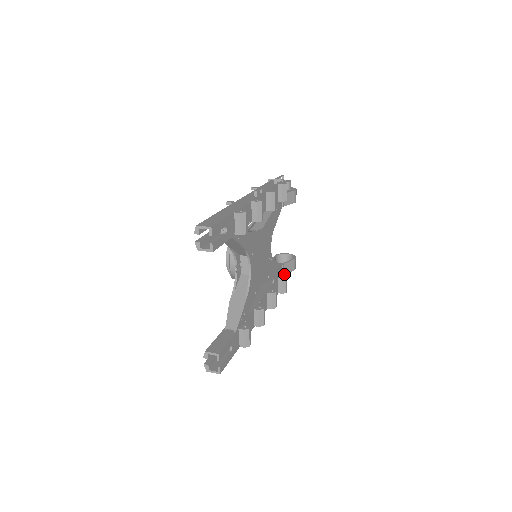
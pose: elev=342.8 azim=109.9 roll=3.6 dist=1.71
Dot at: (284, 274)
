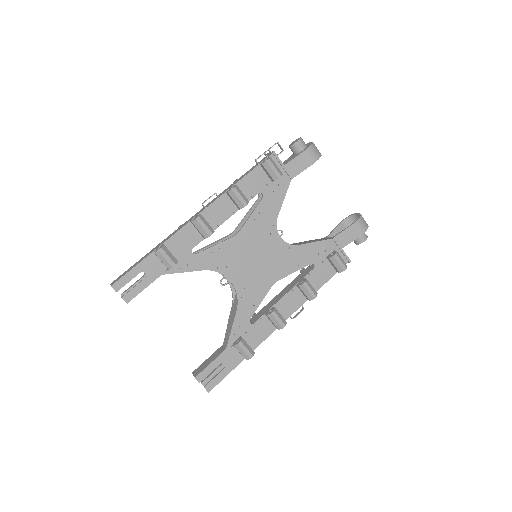
Dot at: (344, 246)
